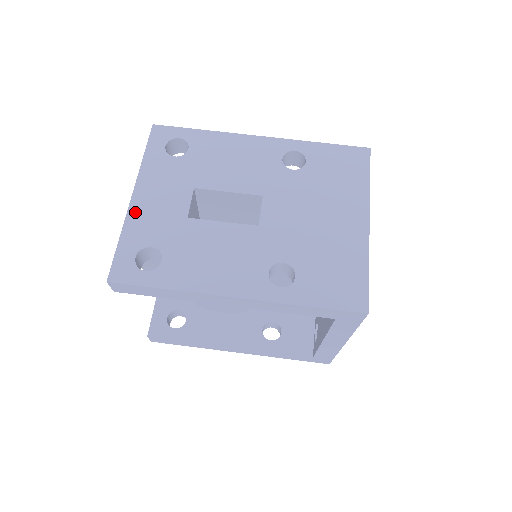
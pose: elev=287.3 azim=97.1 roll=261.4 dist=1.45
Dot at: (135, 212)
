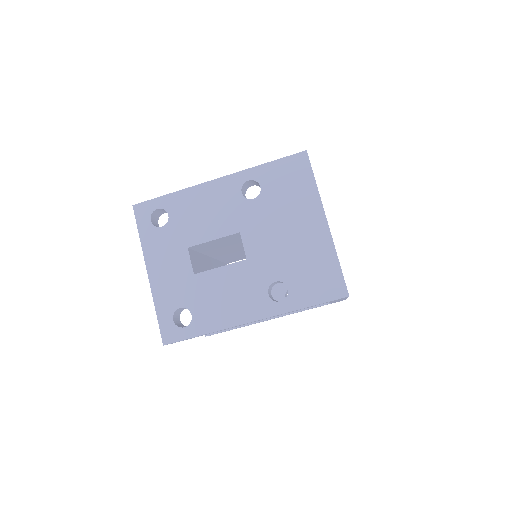
Dot at: (156, 286)
